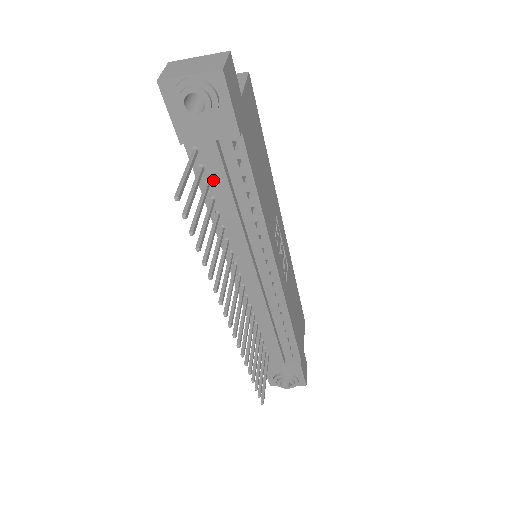
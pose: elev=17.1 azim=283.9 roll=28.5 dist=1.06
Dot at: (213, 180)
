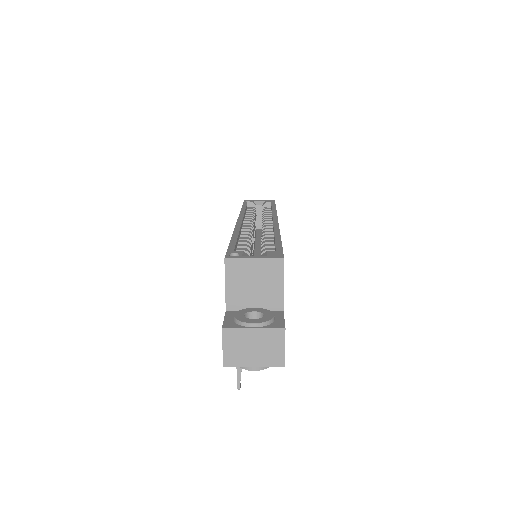
Dot at: occluded
